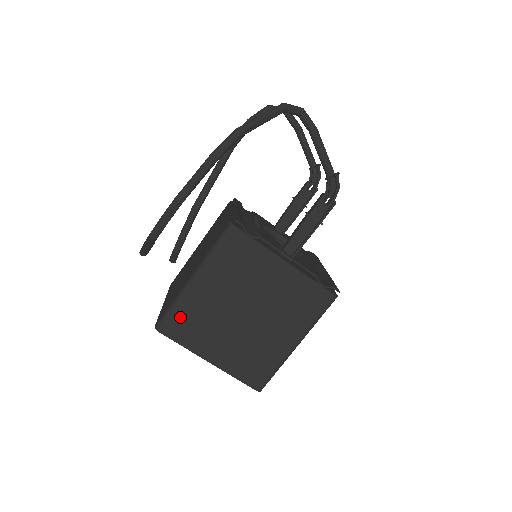
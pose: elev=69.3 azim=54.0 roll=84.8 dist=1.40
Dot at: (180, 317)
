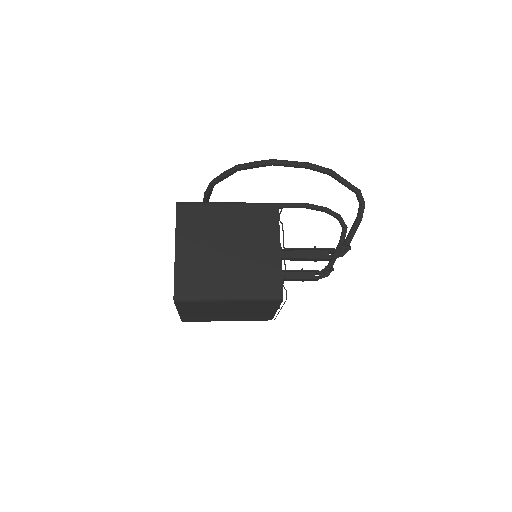
Dot at: (196, 211)
